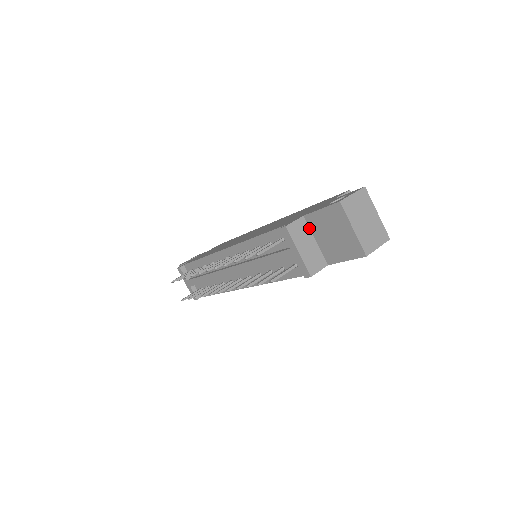
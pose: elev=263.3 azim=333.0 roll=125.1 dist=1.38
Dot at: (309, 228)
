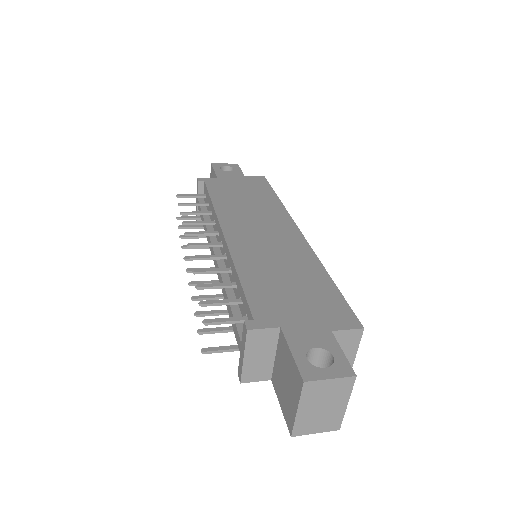
Dot at: (277, 341)
